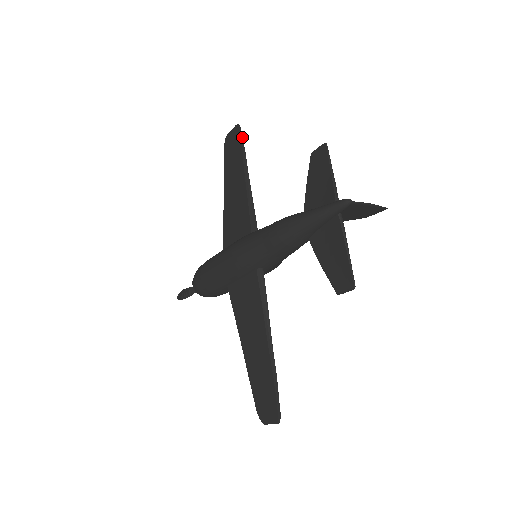
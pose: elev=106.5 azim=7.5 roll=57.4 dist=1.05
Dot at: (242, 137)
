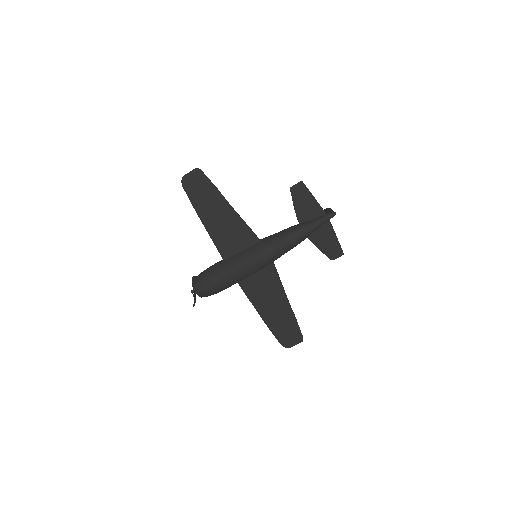
Dot at: (208, 178)
